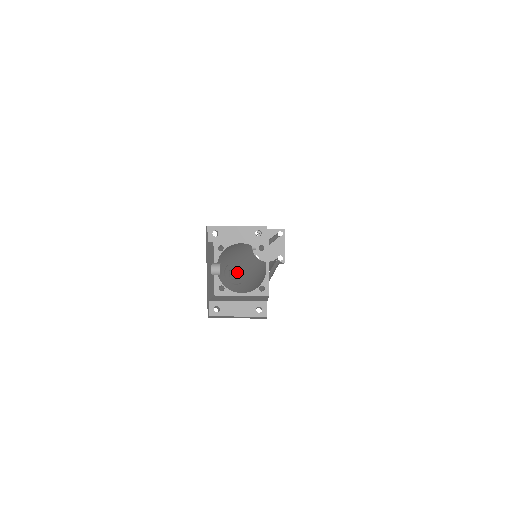
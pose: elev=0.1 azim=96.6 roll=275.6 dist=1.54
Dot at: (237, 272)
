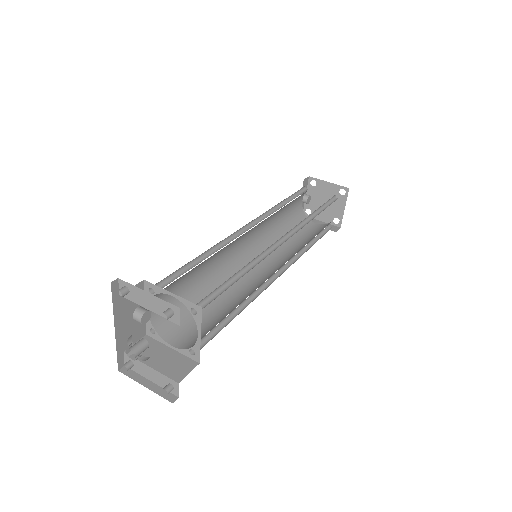
Dot at: (218, 278)
